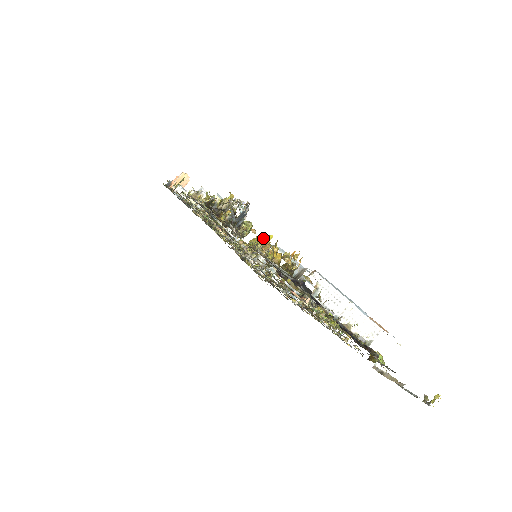
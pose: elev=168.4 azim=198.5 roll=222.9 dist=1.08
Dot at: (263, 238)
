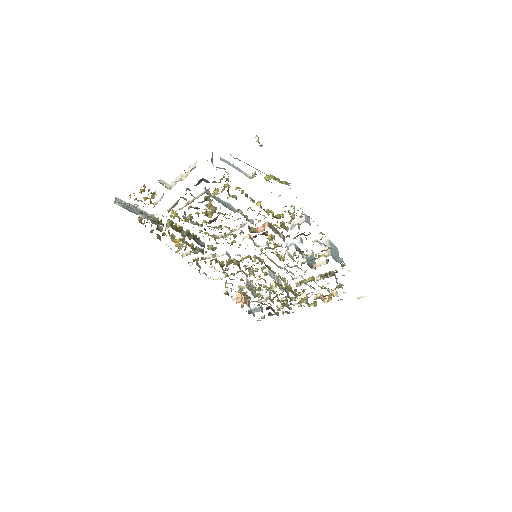
Dot at: (174, 216)
